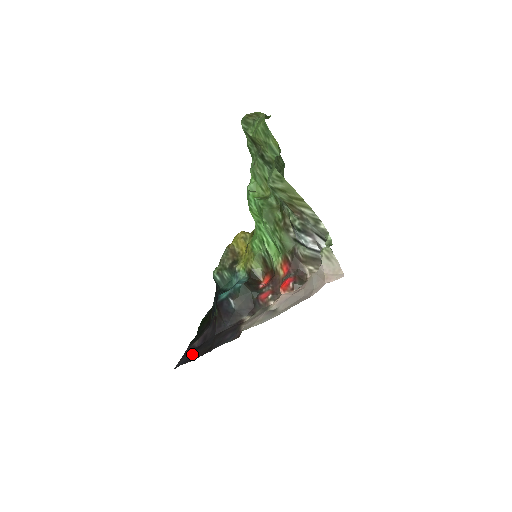
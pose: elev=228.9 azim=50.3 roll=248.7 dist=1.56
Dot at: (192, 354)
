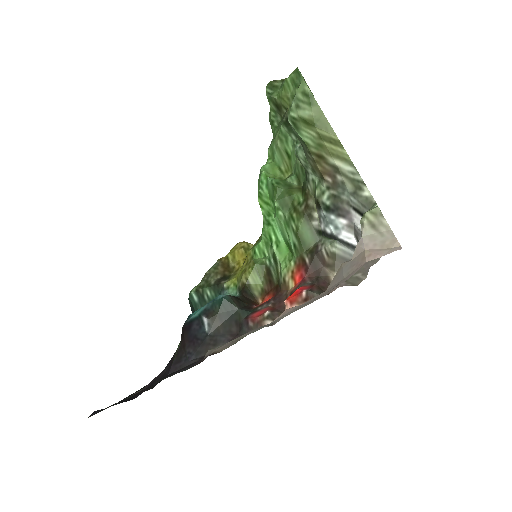
Dot at: occluded
